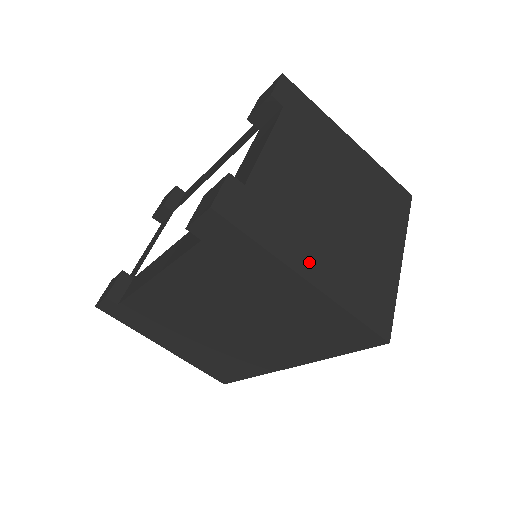
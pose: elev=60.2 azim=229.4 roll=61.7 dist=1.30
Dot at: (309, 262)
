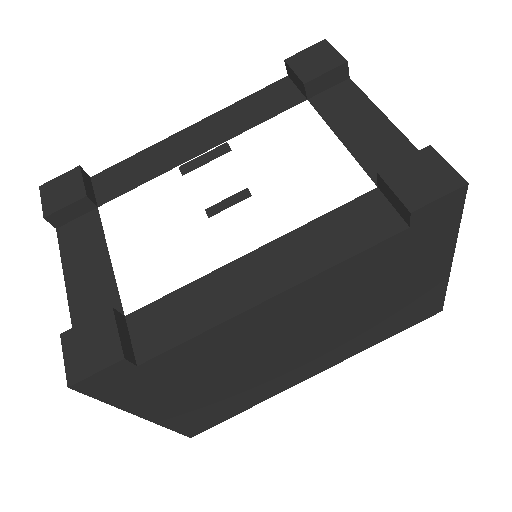
Dot at: occluded
